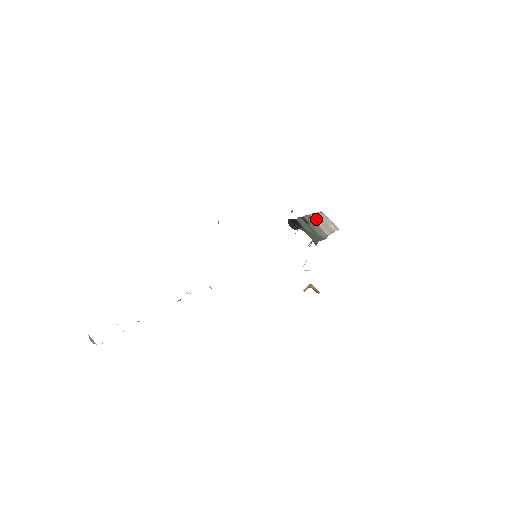
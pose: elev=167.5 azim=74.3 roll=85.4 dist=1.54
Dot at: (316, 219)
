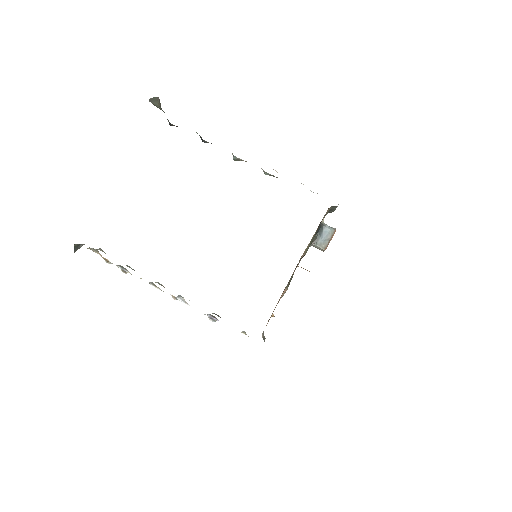
Dot at: occluded
